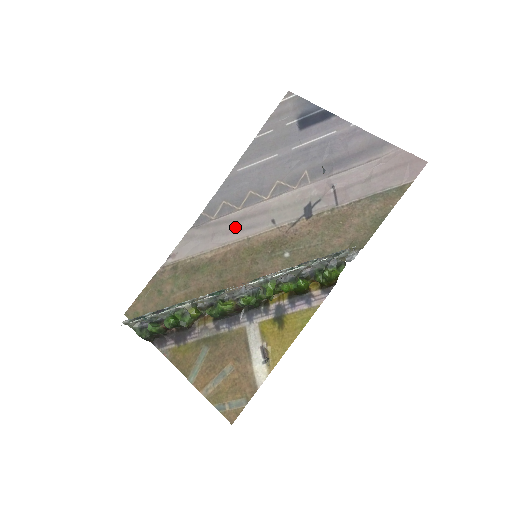
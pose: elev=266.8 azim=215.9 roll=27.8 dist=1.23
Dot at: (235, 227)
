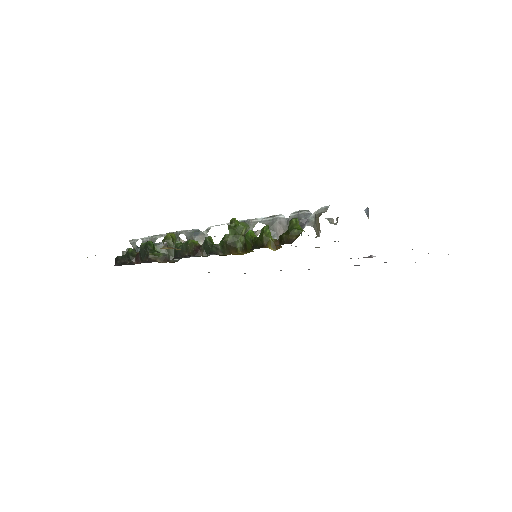
Dot at: occluded
